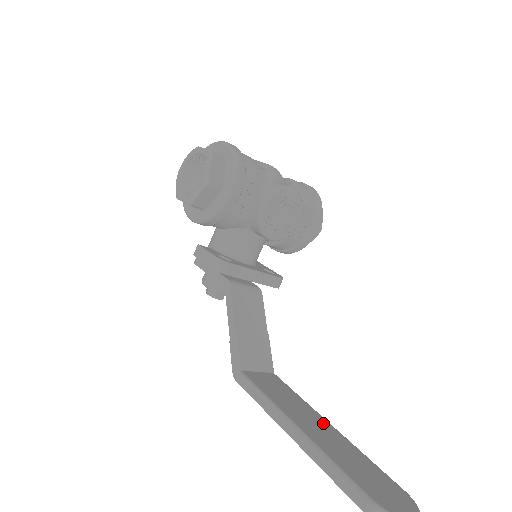
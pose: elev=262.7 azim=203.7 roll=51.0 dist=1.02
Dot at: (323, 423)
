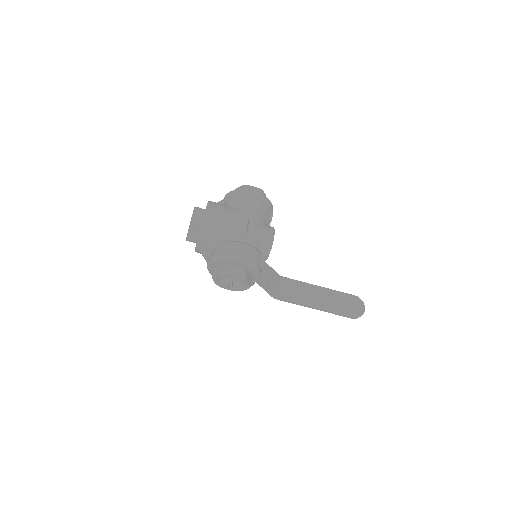
Dot at: (318, 290)
